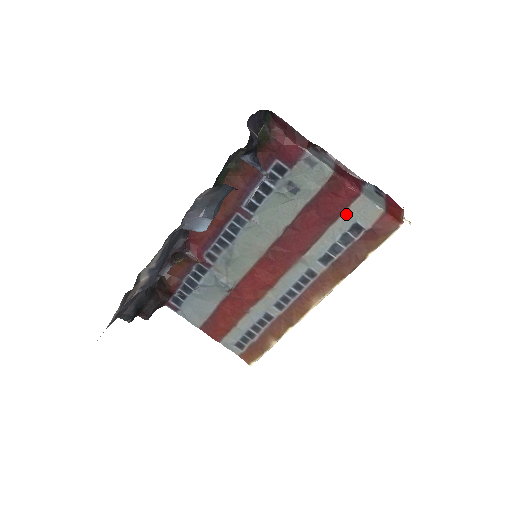
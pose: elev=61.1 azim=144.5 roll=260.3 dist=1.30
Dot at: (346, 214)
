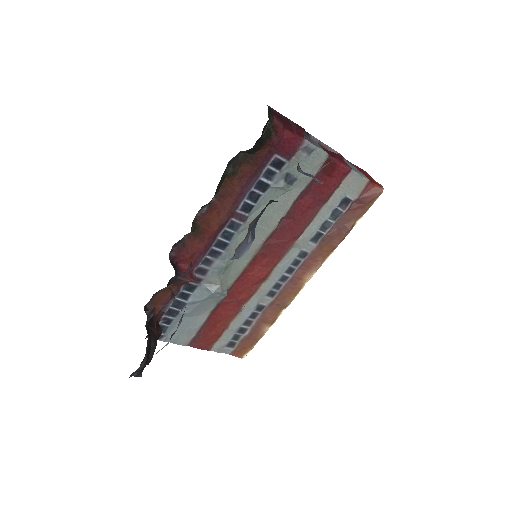
Dot at: (337, 191)
